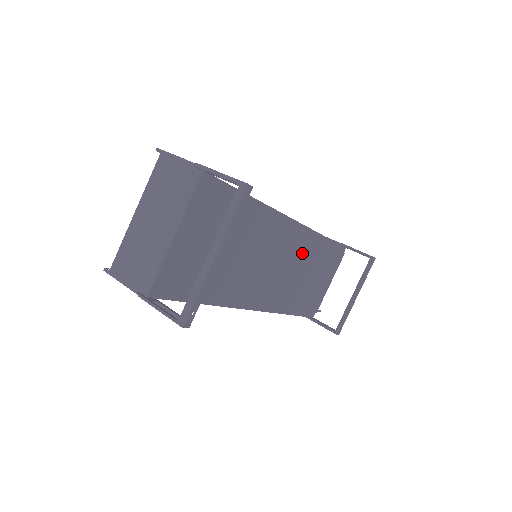
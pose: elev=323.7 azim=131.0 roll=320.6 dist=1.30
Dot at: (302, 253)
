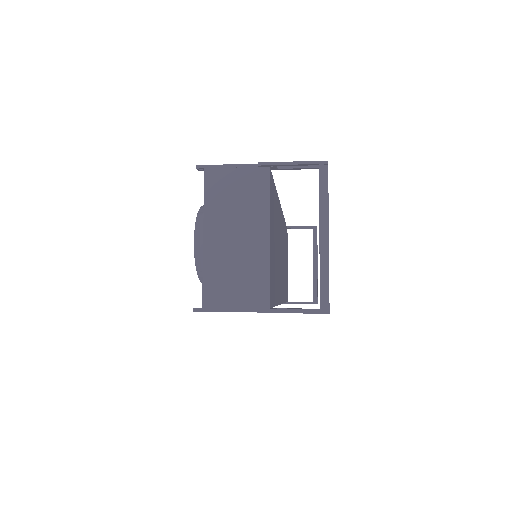
Dot at: (283, 239)
